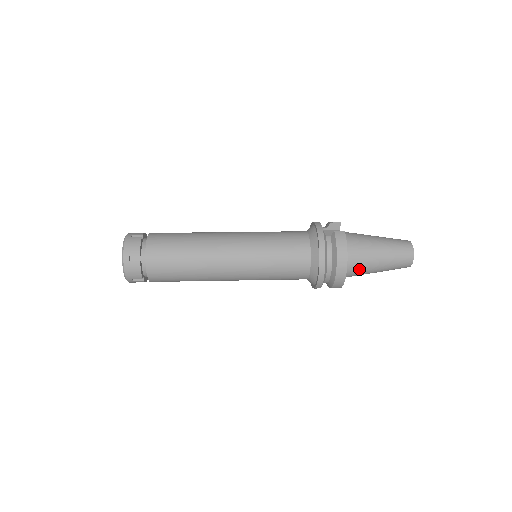
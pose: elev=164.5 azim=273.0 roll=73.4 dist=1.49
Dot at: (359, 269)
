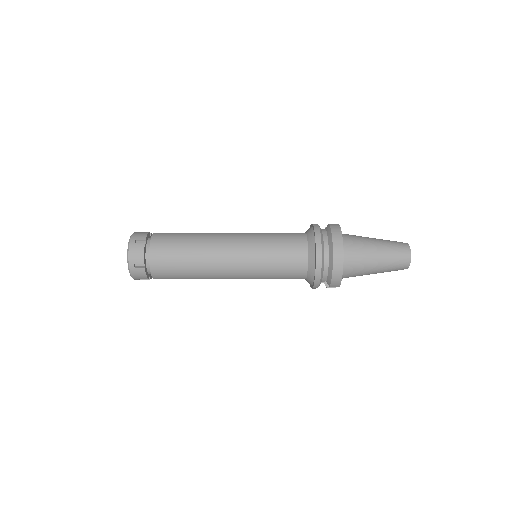
Dot at: (357, 257)
